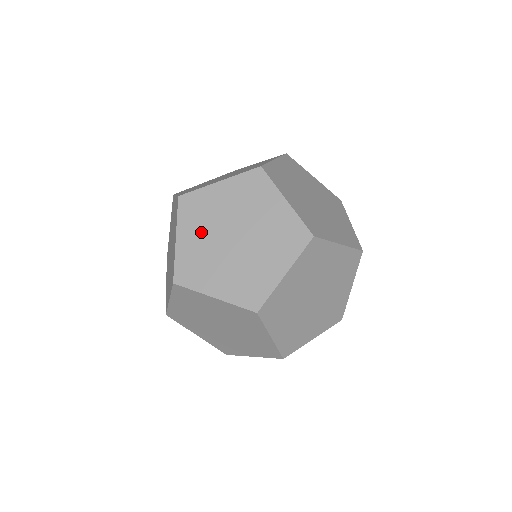
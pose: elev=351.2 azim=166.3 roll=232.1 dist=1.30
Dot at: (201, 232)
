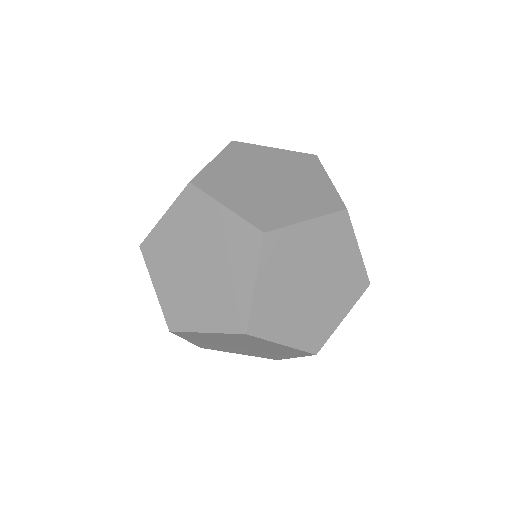
Dot at: (282, 278)
